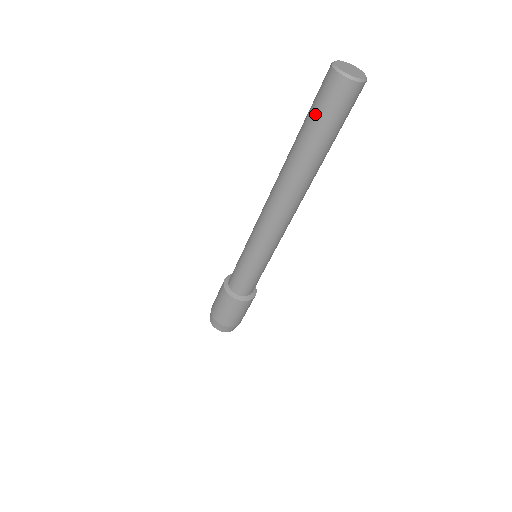
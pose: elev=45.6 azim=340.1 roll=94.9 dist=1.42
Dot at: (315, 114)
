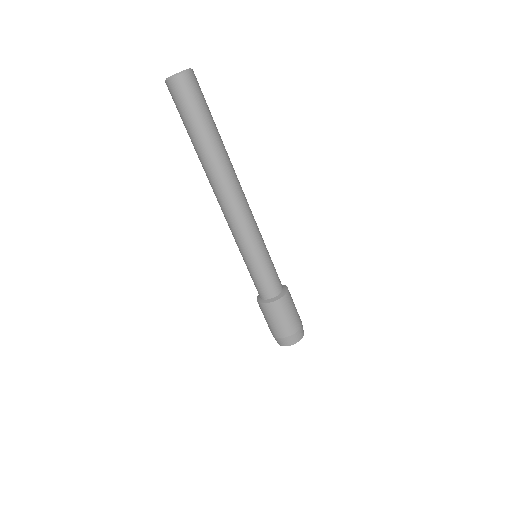
Dot at: (188, 114)
